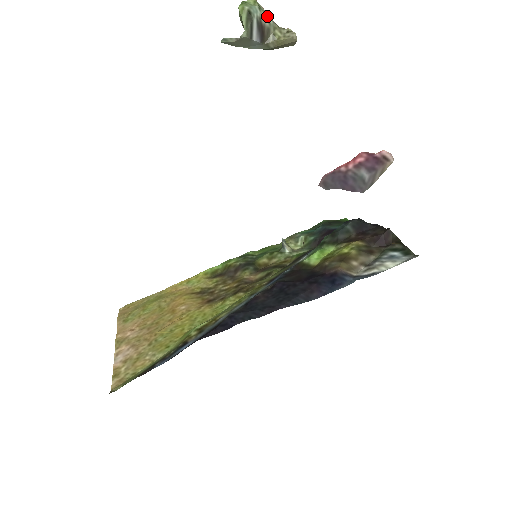
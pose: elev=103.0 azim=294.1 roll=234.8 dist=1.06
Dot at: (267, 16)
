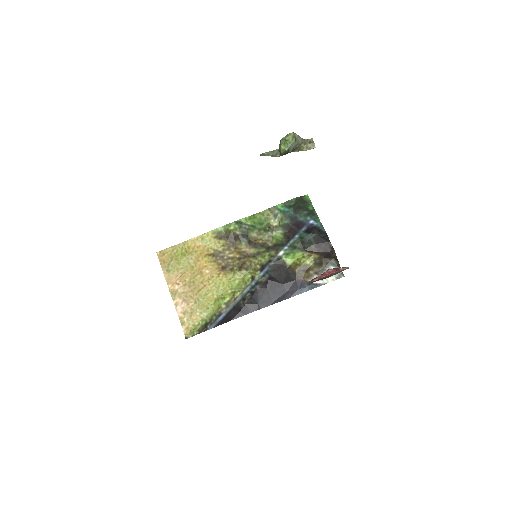
Dot at: (299, 141)
